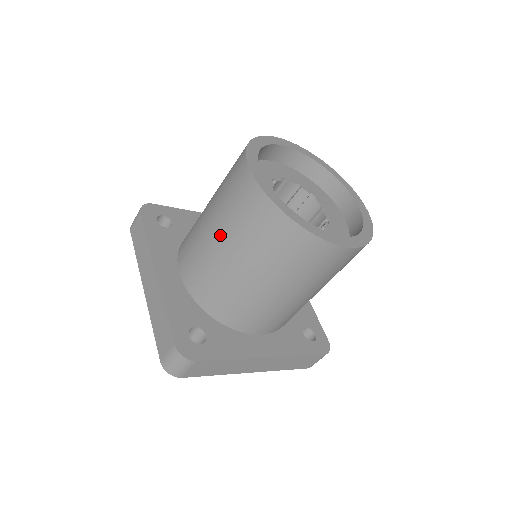
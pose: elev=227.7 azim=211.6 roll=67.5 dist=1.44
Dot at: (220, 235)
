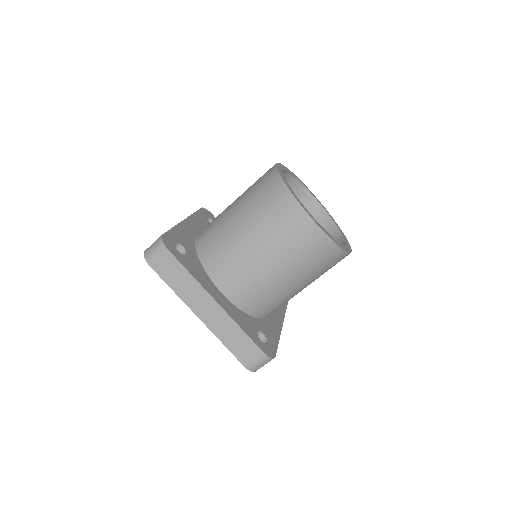
Dot at: (278, 264)
